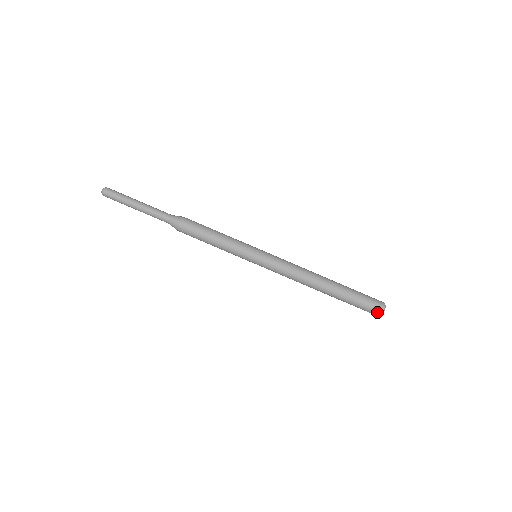
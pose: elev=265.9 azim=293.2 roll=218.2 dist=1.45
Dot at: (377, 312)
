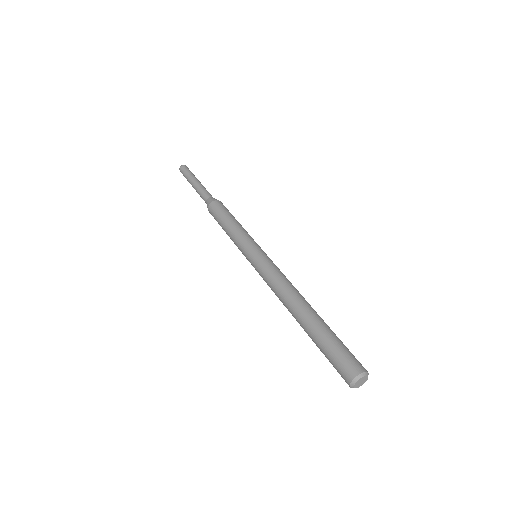
Dot at: (346, 378)
